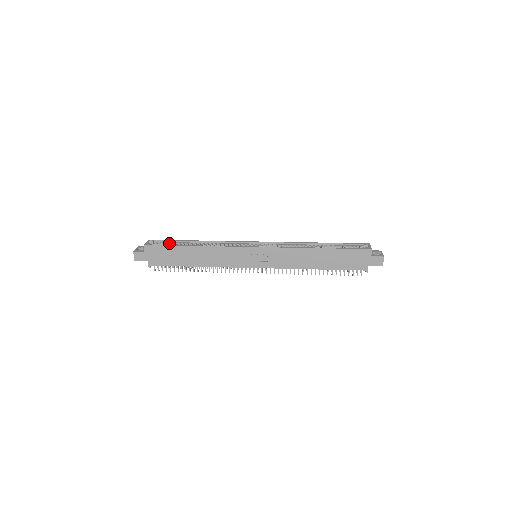
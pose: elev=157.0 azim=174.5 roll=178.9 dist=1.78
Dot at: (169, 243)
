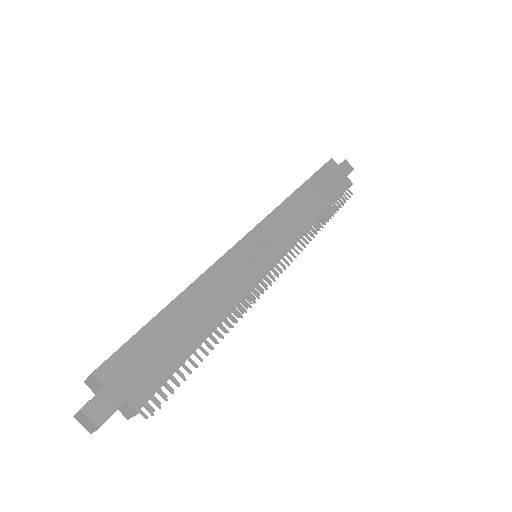
Dot at: occluded
